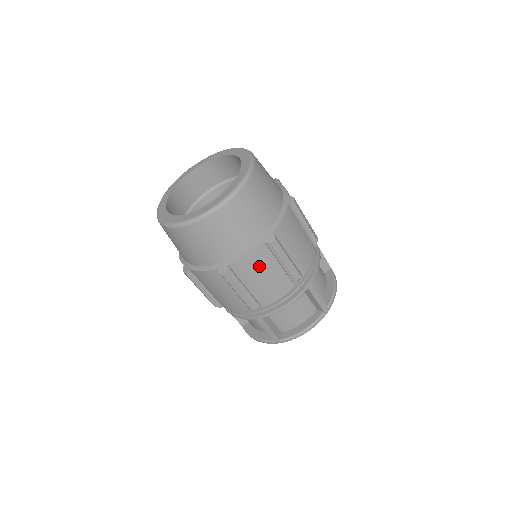
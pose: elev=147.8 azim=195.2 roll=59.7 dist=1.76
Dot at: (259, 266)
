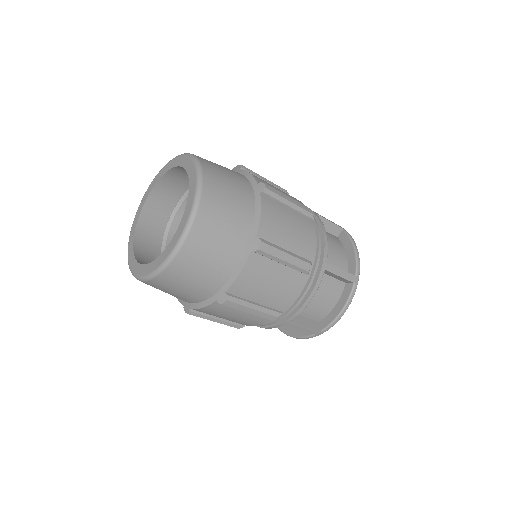
Dot at: (259, 277)
